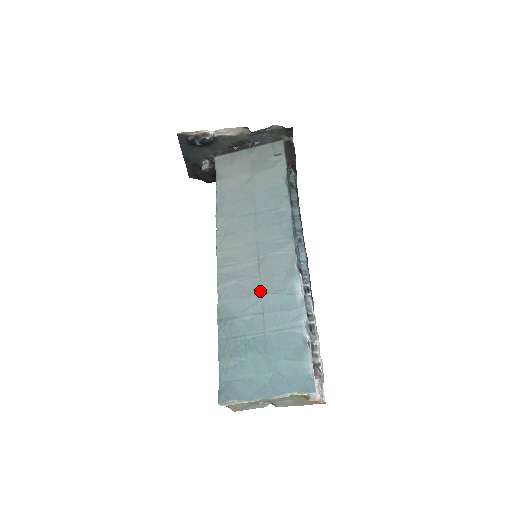
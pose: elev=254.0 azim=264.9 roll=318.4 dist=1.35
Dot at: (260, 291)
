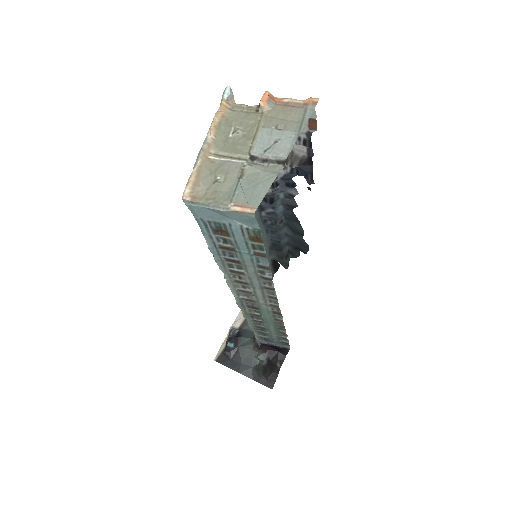
Dot at: occluded
